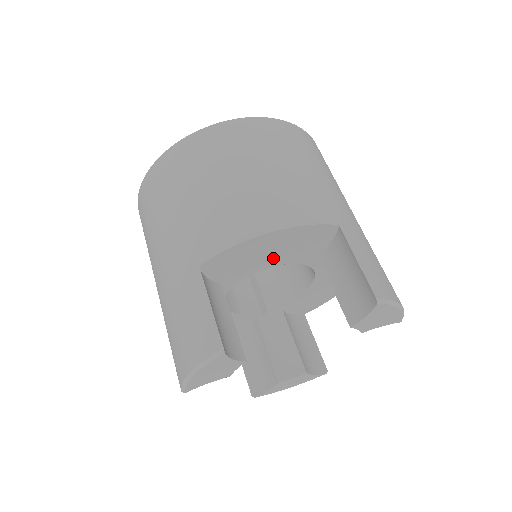
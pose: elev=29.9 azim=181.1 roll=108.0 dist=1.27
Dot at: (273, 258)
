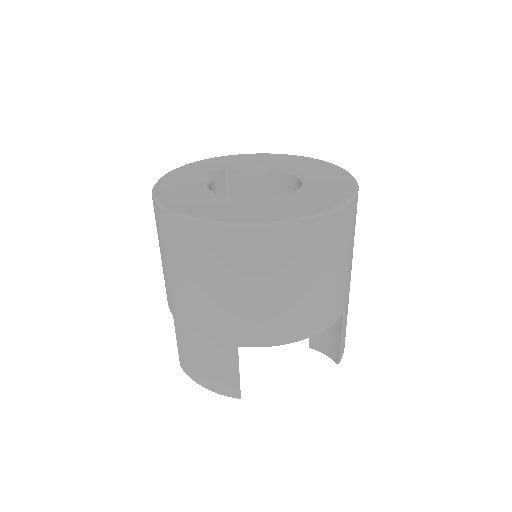
Dot at: occluded
